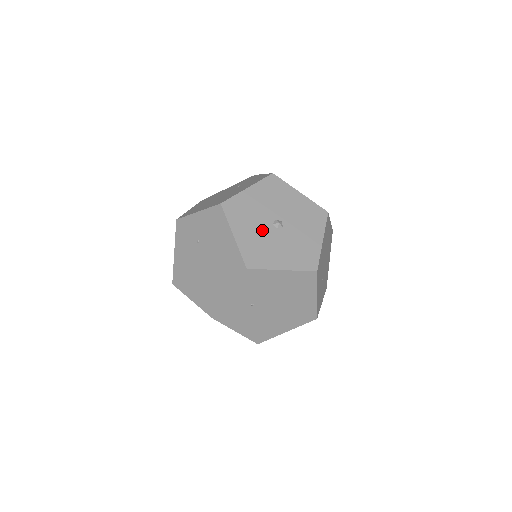
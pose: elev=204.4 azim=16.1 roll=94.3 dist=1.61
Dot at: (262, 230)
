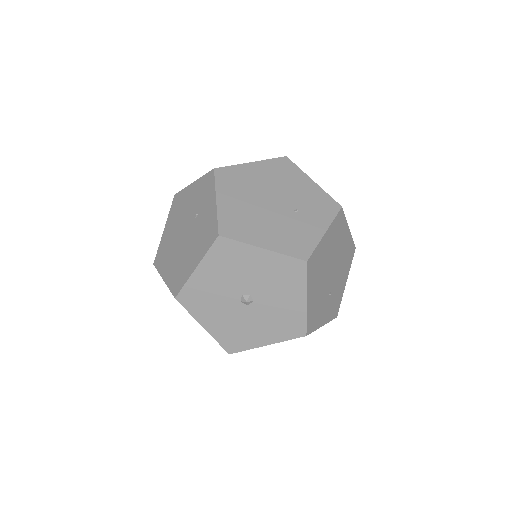
Dot at: (231, 312)
